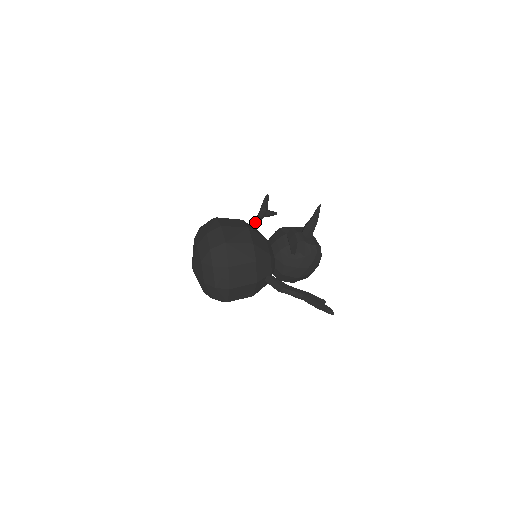
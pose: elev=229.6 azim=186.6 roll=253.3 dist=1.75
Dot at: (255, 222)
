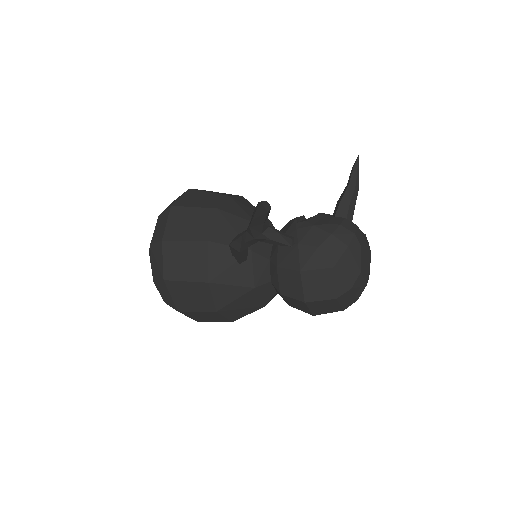
Dot at: occluded
